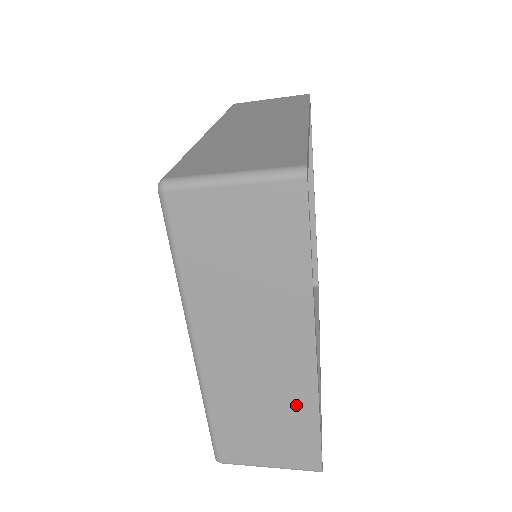
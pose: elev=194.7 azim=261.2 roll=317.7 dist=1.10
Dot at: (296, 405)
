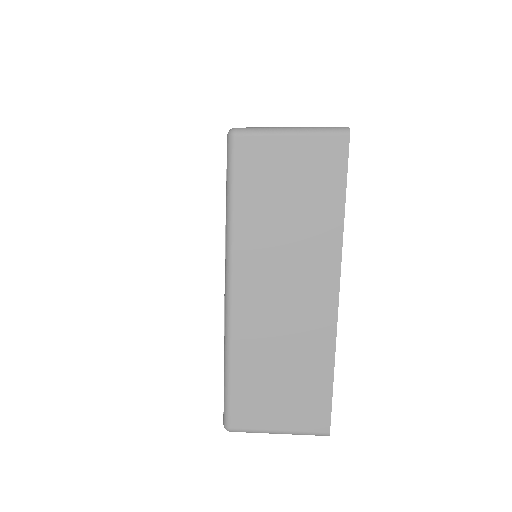
Dot at: (315, 354)
